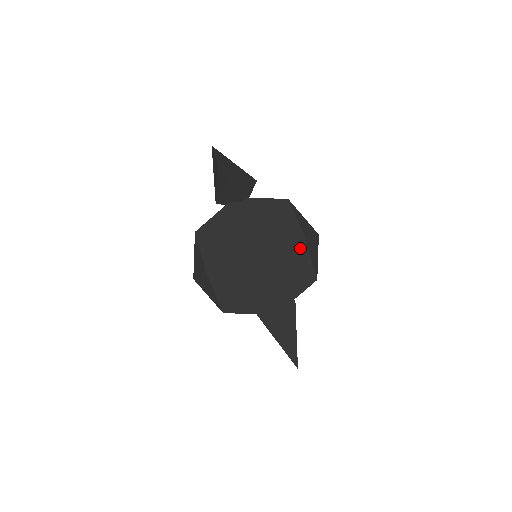
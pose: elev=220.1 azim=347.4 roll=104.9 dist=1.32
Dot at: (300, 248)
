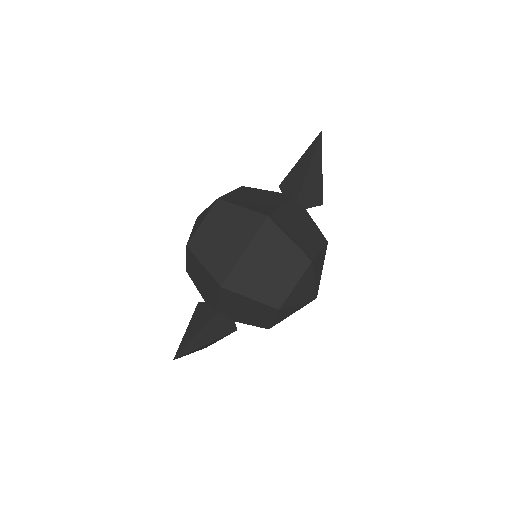
Dot at: (299, 263)
